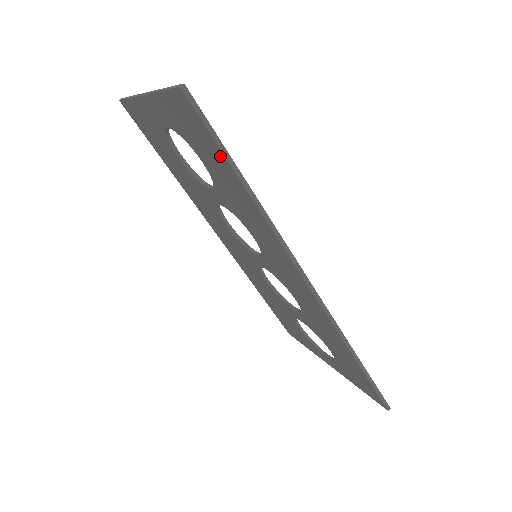
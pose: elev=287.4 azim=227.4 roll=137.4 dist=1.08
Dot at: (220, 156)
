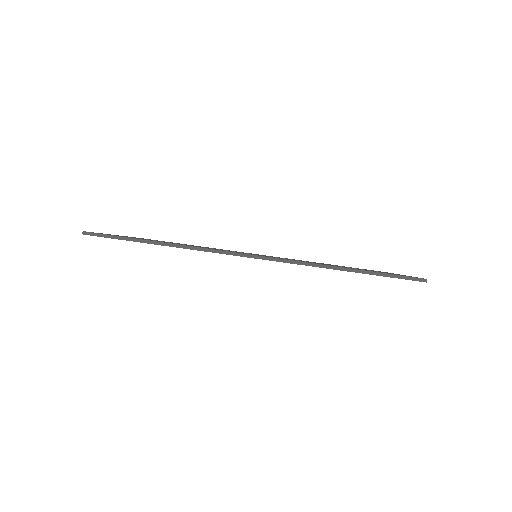
Dot at: occluded
